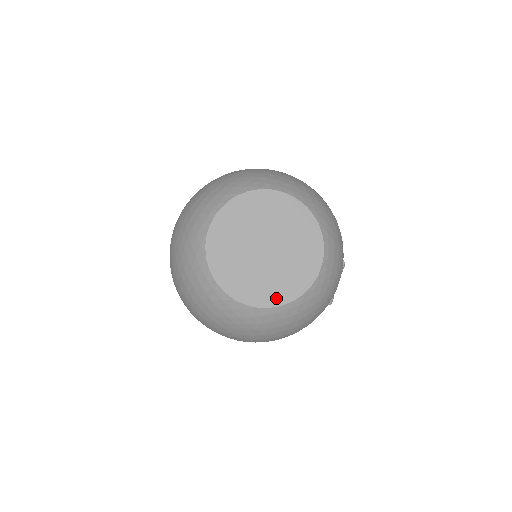
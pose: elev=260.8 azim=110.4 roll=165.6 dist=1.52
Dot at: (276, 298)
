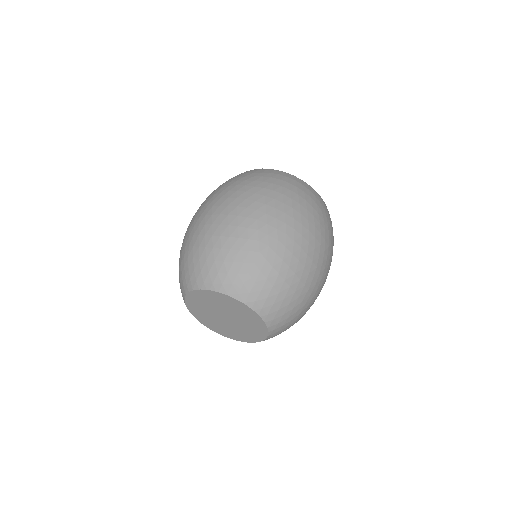
Dot at: (216, 330)
